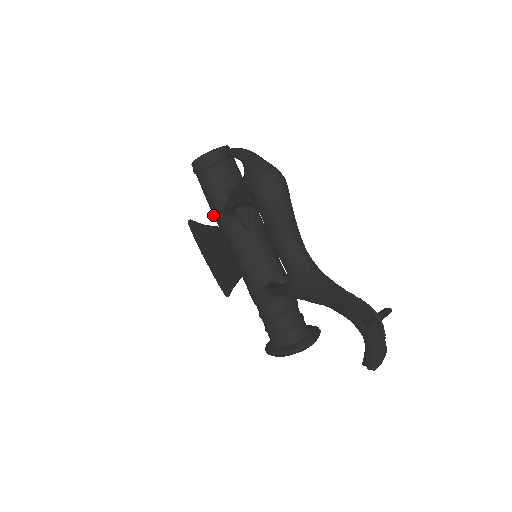
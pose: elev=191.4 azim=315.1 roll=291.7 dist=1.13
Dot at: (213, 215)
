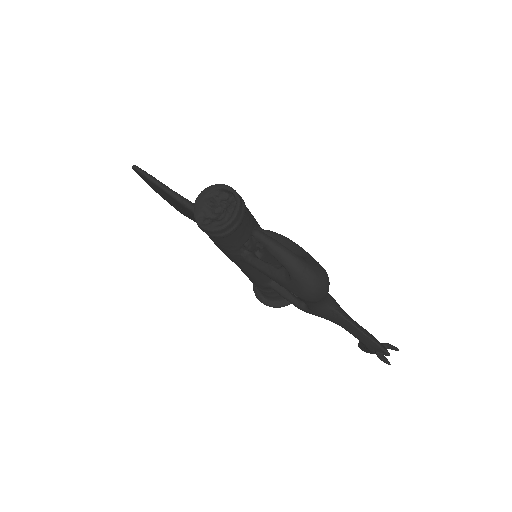
Dot at: occluded
